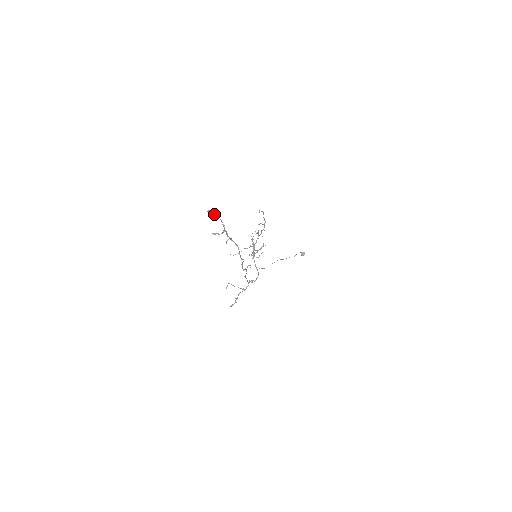
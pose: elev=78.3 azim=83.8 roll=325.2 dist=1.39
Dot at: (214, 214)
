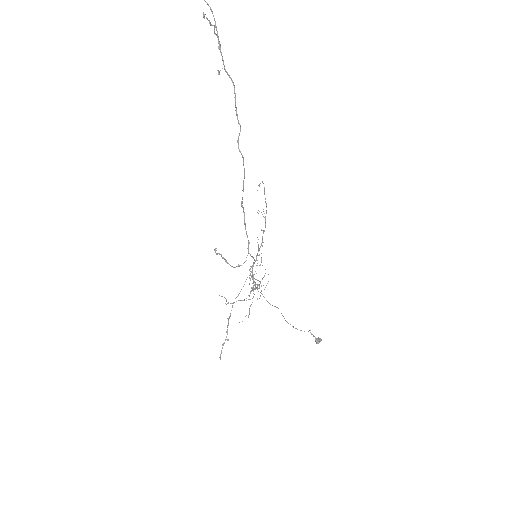
Dot at: occluded
